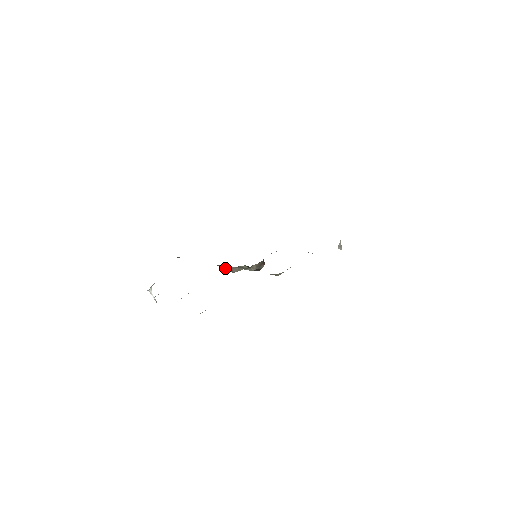
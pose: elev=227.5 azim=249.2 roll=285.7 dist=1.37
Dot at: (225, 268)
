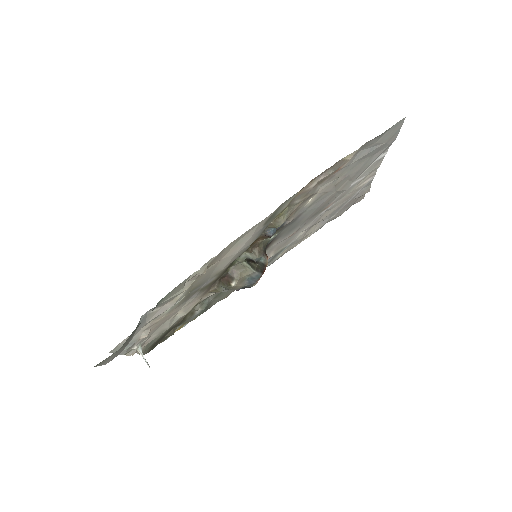
Dot at: (225, 284)
